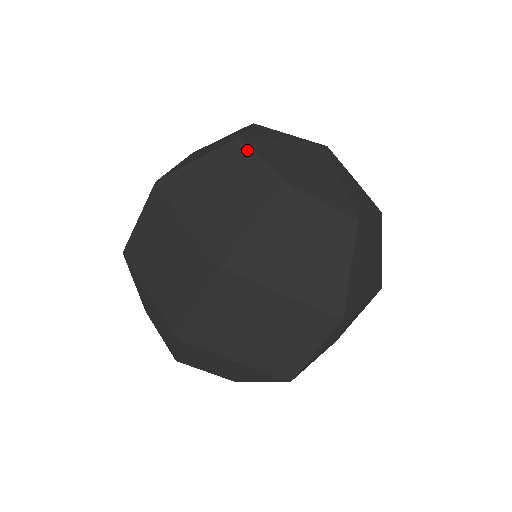
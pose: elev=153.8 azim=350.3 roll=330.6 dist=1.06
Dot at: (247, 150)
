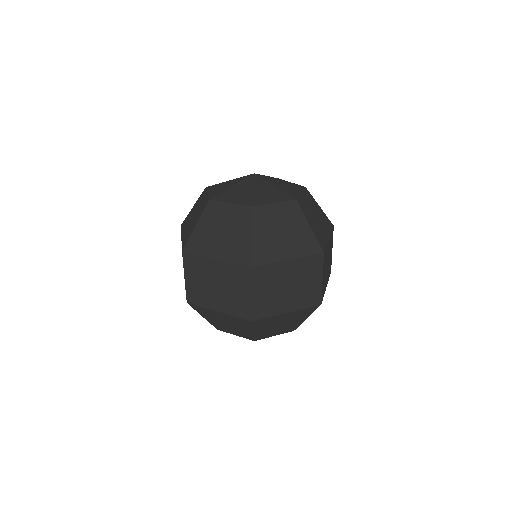
Dot at: (205, 192)
